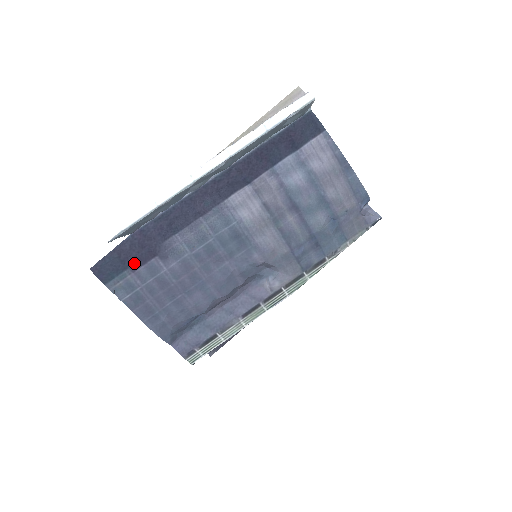
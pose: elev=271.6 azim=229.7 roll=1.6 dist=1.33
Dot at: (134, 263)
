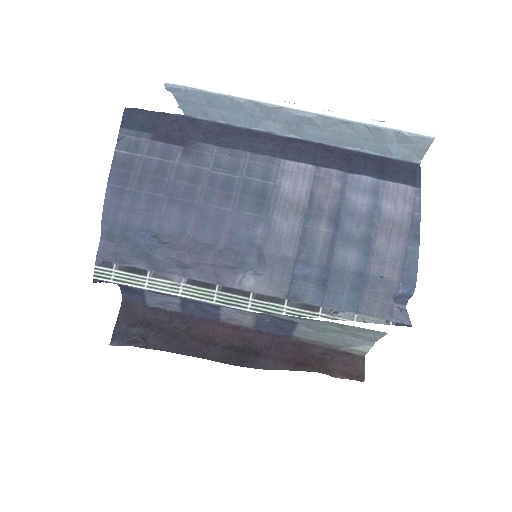
Dot at: (160, 134)
